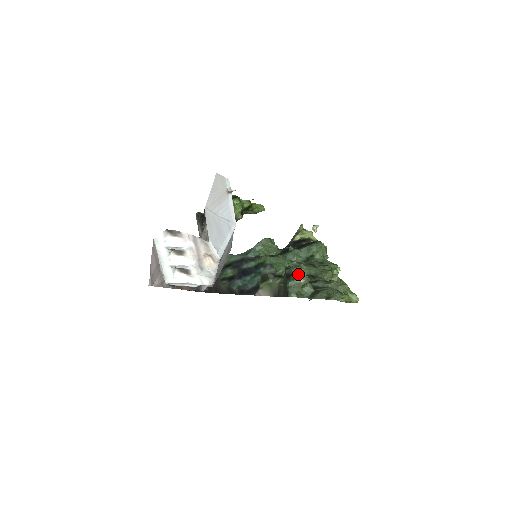
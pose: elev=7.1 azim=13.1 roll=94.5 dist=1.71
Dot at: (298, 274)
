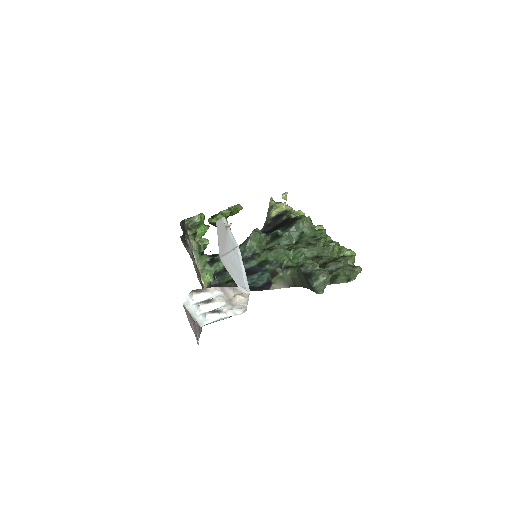
Dot at: (318, 273)
